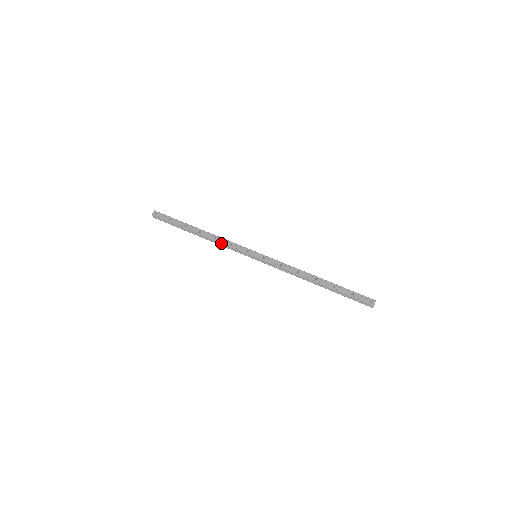
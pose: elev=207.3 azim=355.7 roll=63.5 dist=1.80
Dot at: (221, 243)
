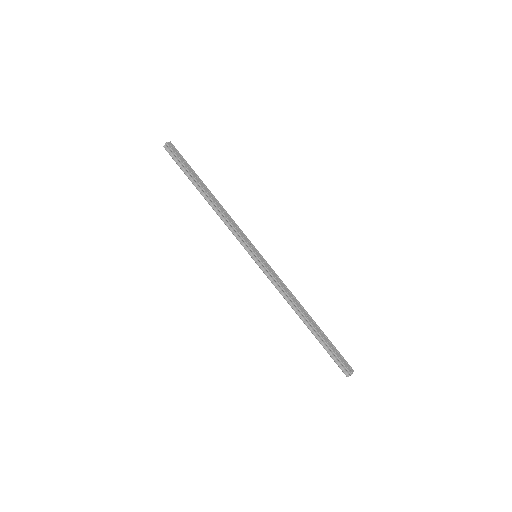
Dot at: (228, 219)
